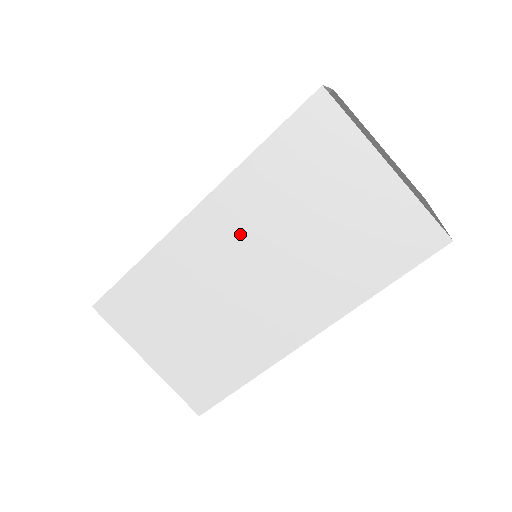
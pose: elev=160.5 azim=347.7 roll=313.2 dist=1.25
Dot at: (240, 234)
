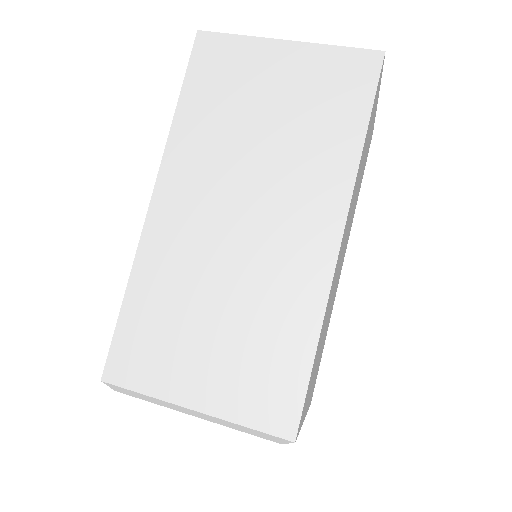
Dot at: (206, 184)
